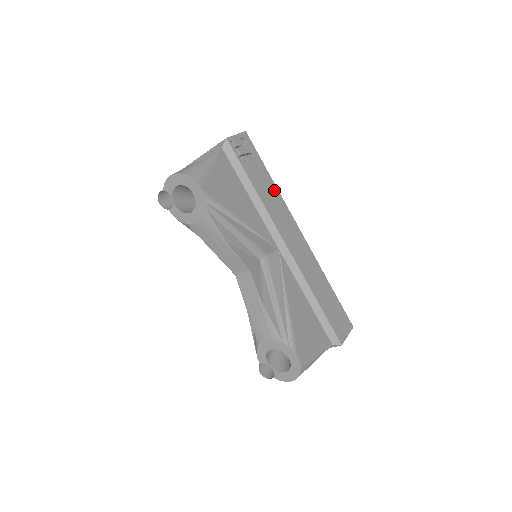
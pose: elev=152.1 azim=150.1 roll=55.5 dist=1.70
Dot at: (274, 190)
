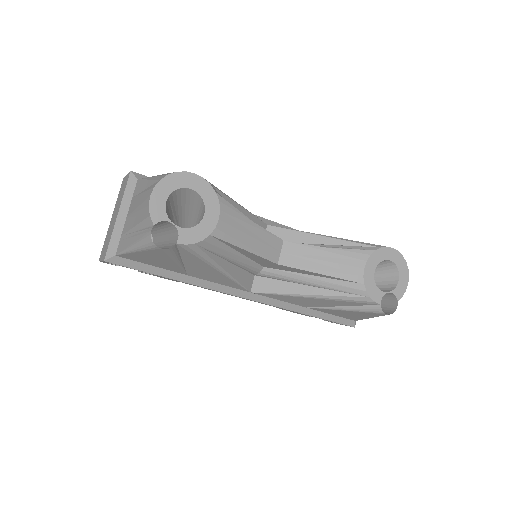
Dot at: occluded
